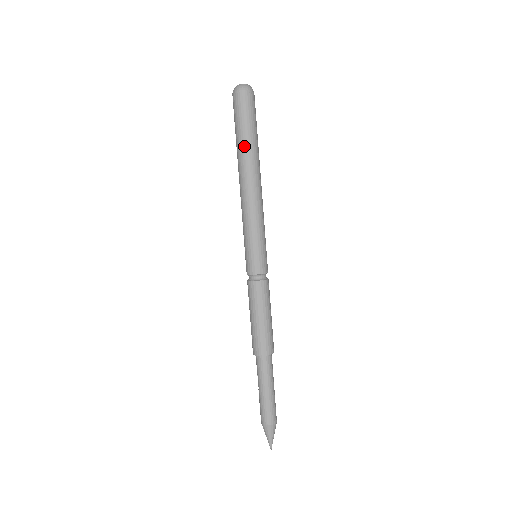
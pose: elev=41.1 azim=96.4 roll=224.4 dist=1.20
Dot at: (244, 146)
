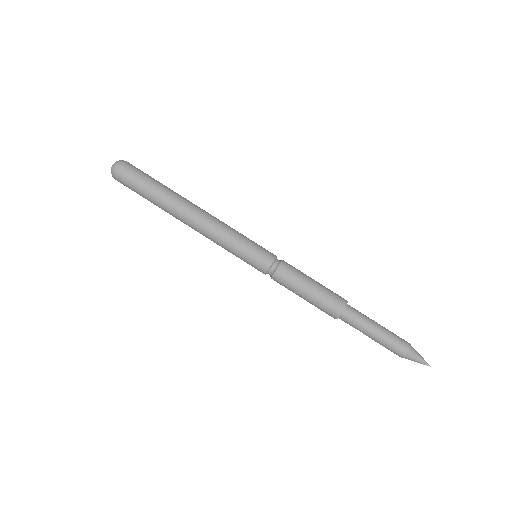
Dot at: (160, 199)
